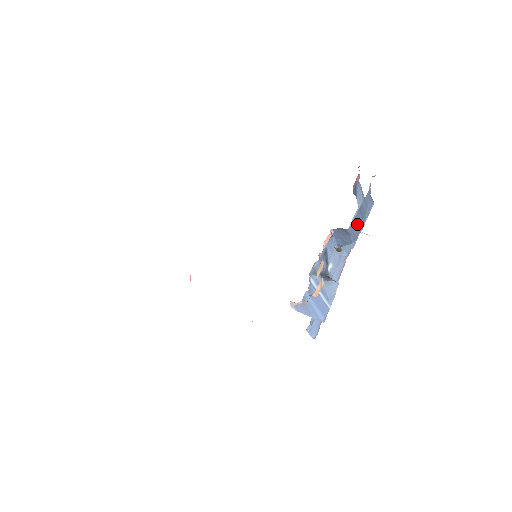
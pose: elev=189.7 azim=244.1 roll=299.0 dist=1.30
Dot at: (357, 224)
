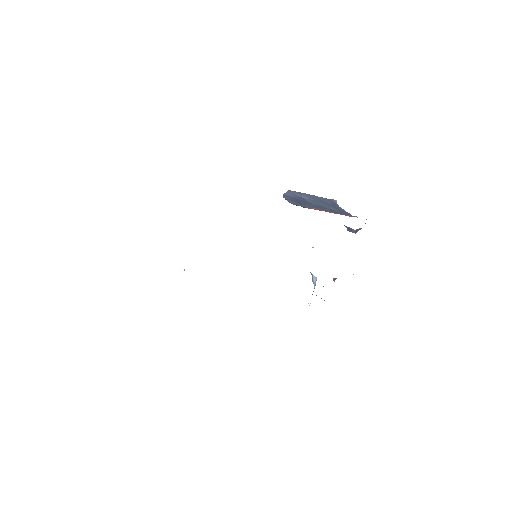
Dot at: occluded
